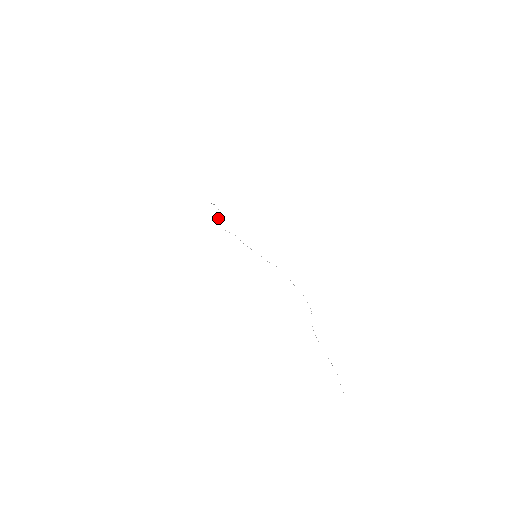
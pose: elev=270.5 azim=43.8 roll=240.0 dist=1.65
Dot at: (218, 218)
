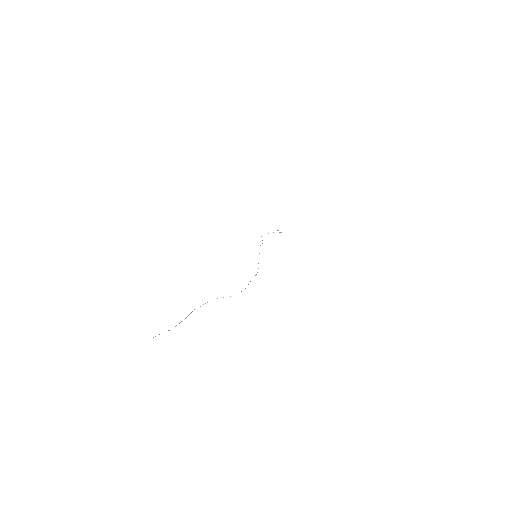
Dot at: occluded
